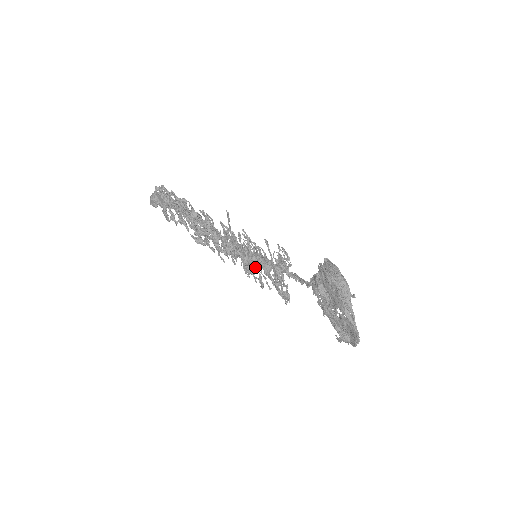
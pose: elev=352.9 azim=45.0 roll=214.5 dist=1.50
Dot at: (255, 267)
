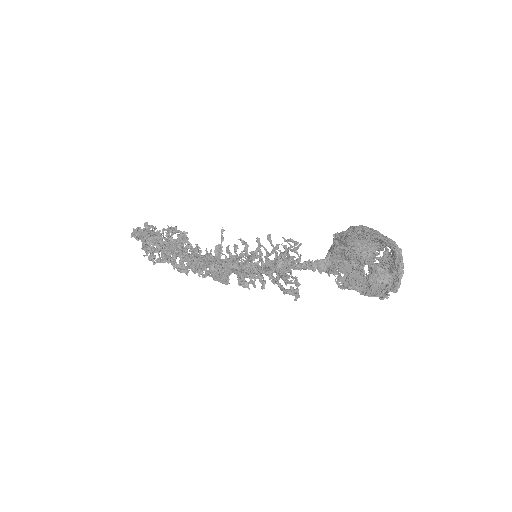
Dot at: (254, 267)
